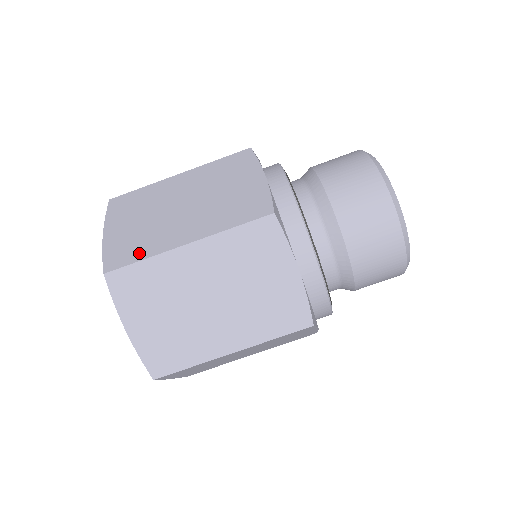
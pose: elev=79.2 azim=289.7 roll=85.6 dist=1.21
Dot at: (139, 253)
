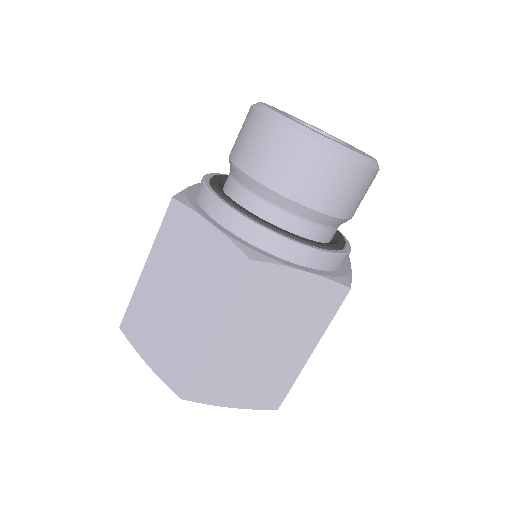
Dot at: occluded
